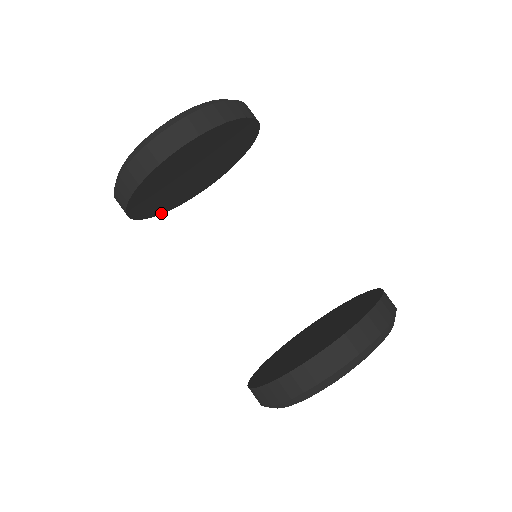
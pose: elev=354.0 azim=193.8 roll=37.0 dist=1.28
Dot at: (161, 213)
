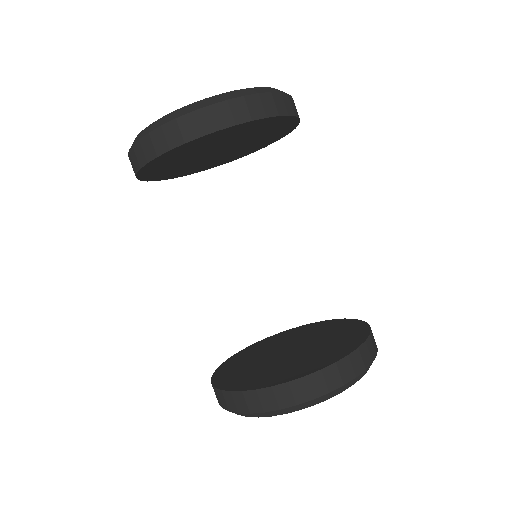
Dot at: (193, 173)
